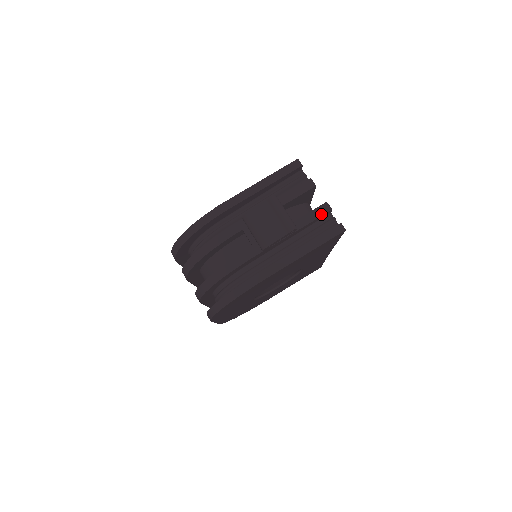
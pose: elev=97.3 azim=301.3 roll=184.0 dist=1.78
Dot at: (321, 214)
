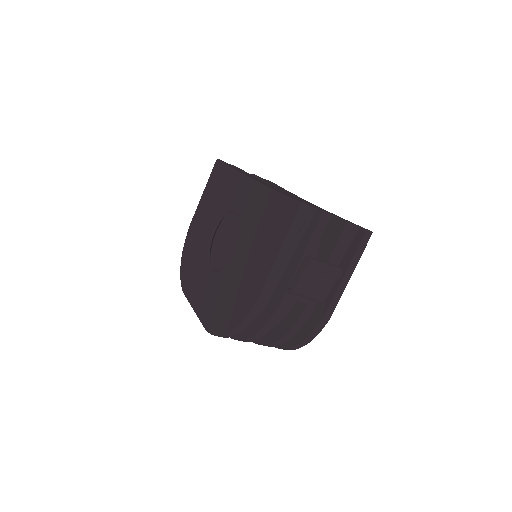
Dot at: (348, 236)
